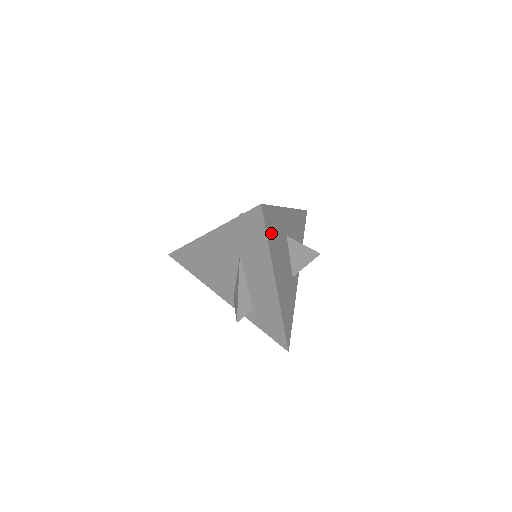
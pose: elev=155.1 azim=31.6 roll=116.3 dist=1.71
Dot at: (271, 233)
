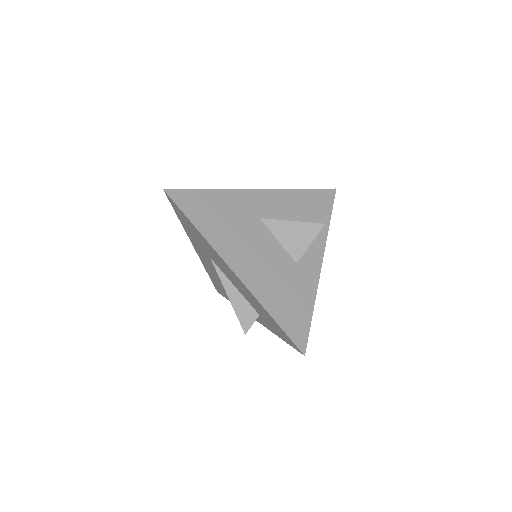
Dot at: (203, 216)
